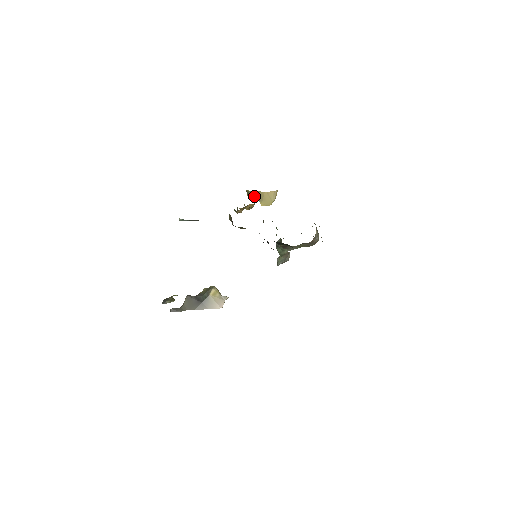
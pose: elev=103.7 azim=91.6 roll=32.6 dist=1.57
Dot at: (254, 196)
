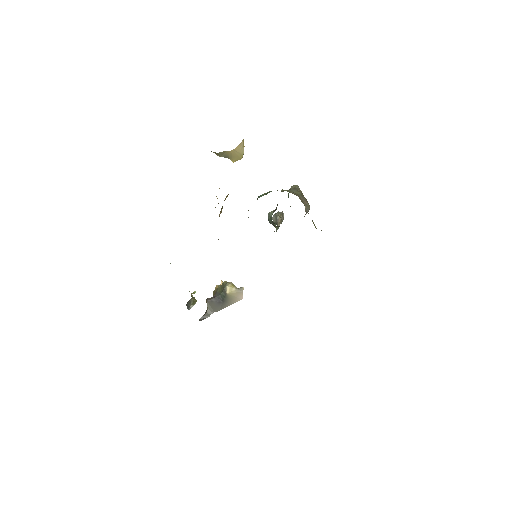
Dot at: (221, 155)
